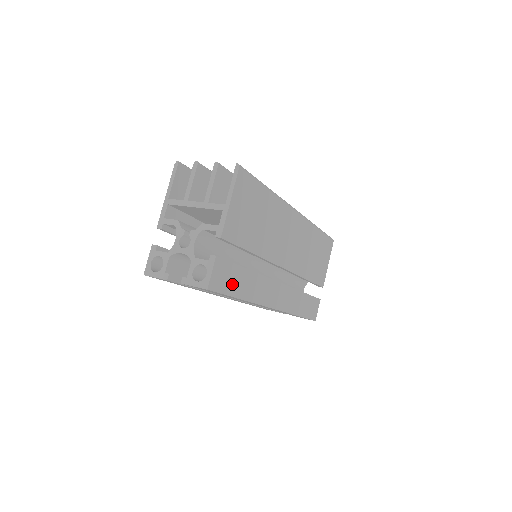
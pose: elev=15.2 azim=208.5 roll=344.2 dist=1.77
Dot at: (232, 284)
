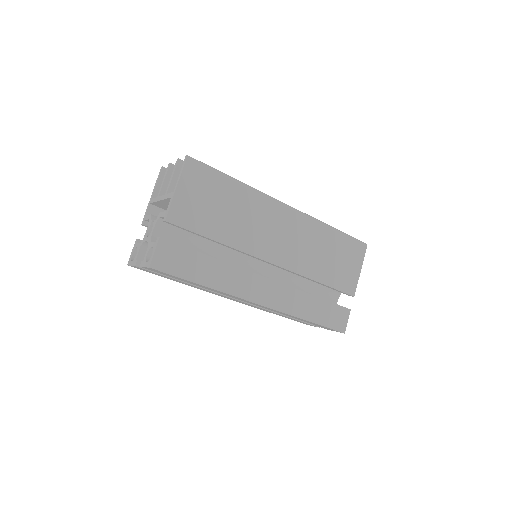
Dot at: (187, 268)
